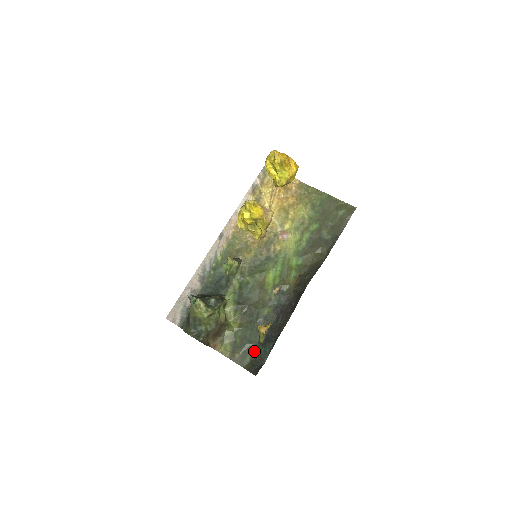
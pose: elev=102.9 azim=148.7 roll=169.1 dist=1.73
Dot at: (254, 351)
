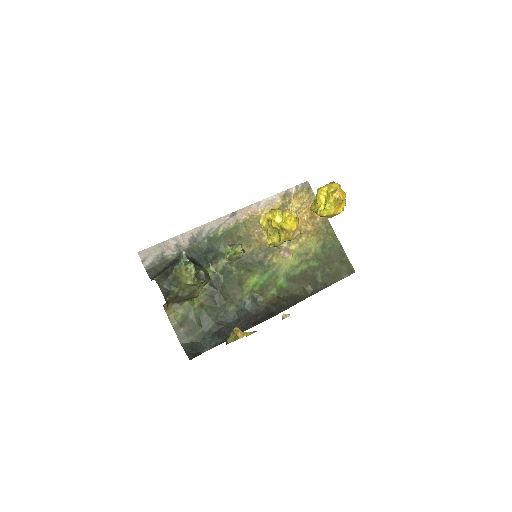
Dot at: (200, 336)
